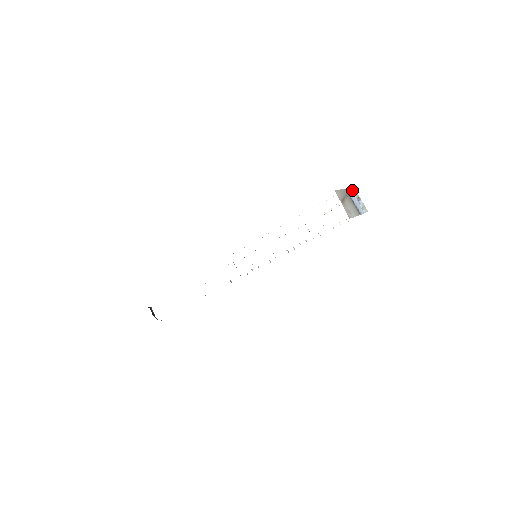
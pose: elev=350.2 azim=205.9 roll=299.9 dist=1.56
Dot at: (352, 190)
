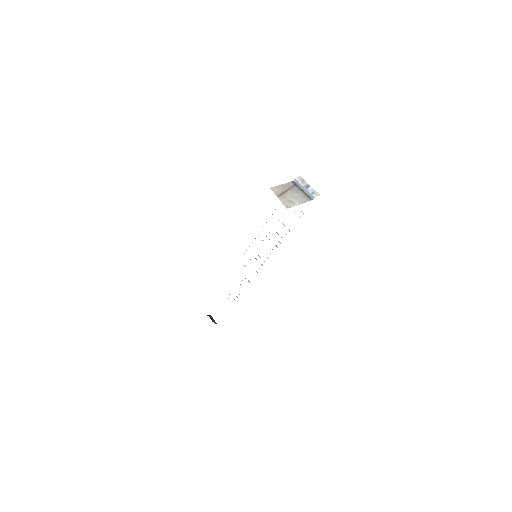
Dot at: (299, 180)
